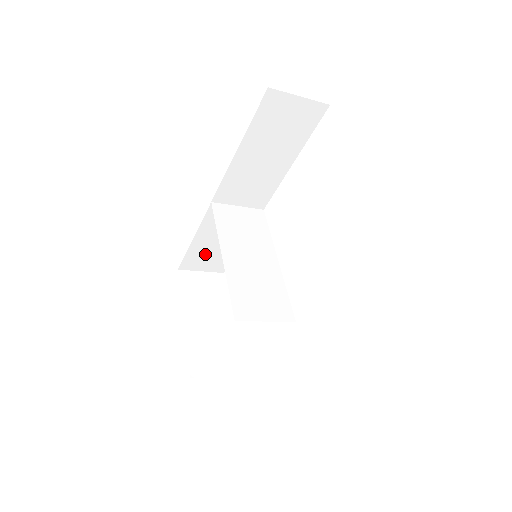
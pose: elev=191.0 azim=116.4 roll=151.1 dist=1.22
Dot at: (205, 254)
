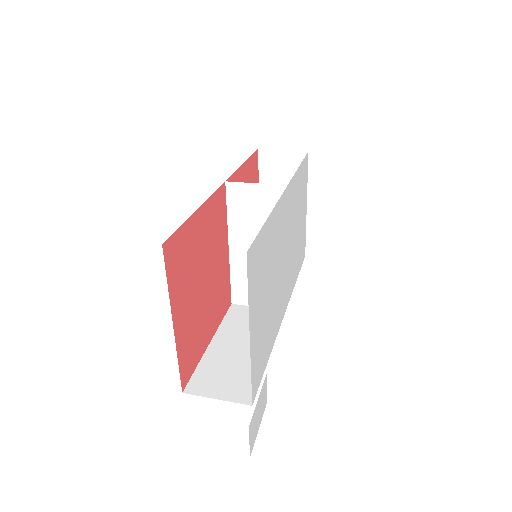
Dot at: occluded
